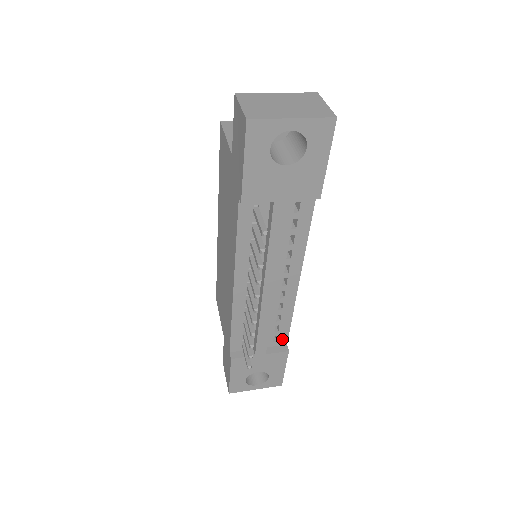
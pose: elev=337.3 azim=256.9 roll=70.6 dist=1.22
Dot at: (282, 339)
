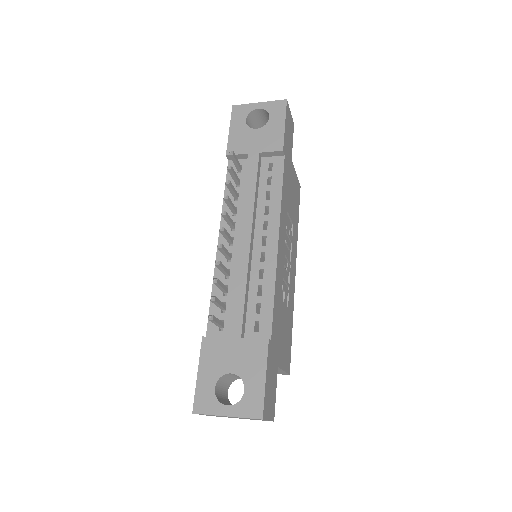
Dot at: (265, 329)
